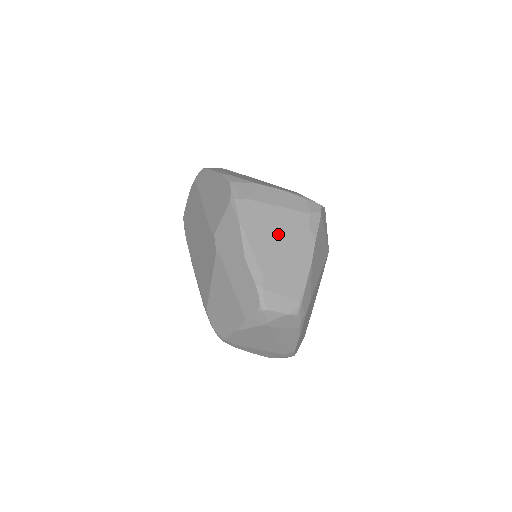
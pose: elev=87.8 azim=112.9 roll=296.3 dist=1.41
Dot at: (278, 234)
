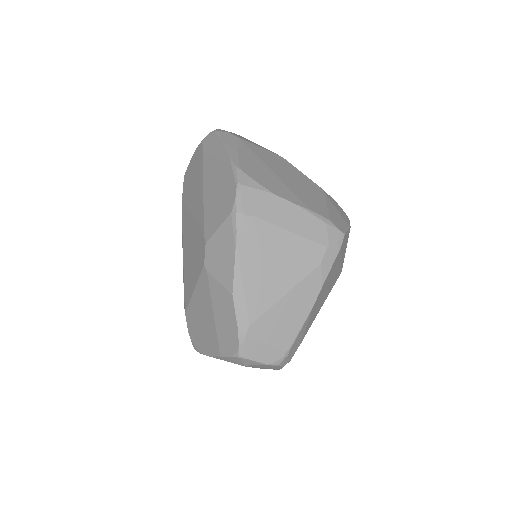
Dot at: (280, 269)
